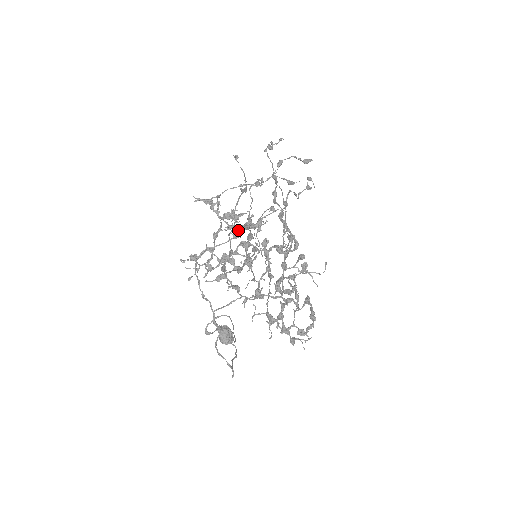
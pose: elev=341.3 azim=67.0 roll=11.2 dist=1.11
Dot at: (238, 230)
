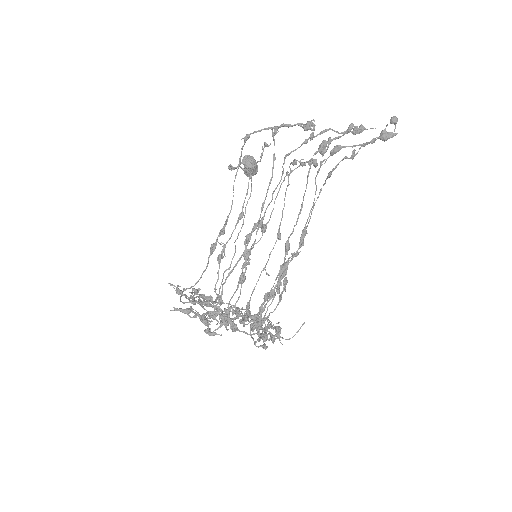
Dot at: (218, 314)
